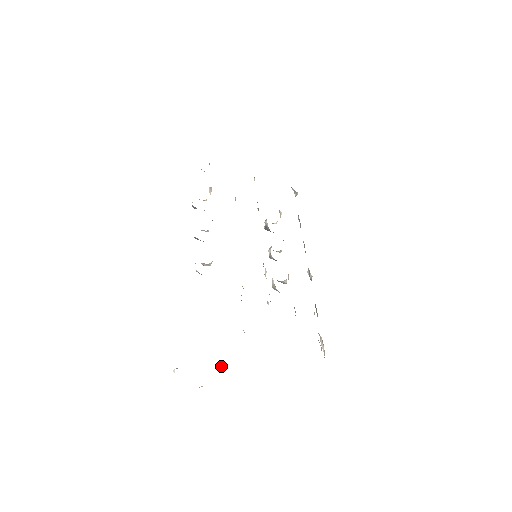
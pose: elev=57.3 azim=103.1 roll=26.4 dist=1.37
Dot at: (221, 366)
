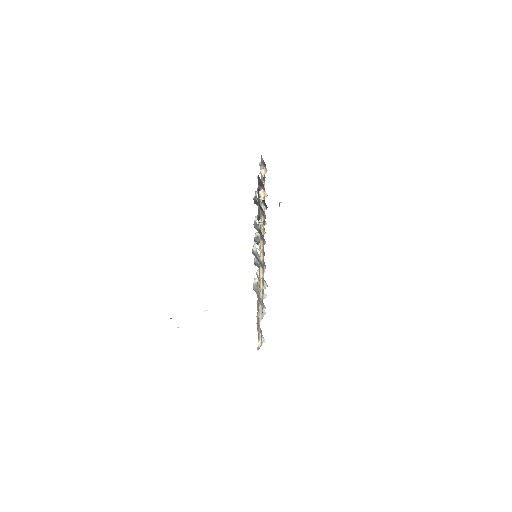
Dot at: occluded
